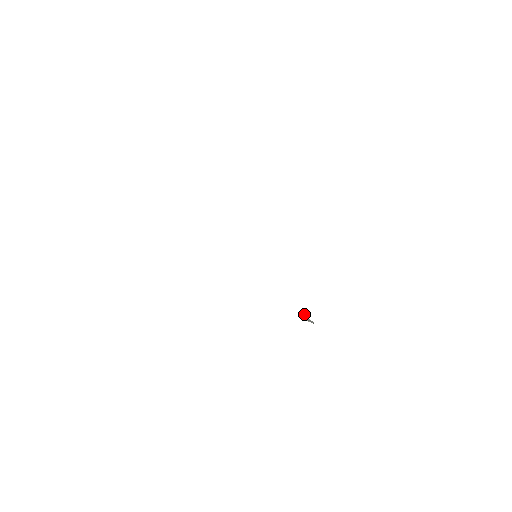
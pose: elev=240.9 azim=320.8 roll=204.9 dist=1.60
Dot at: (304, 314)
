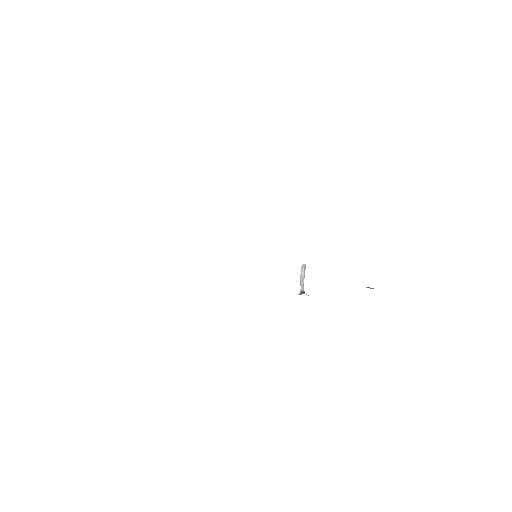
Dot at: (304, 265)
